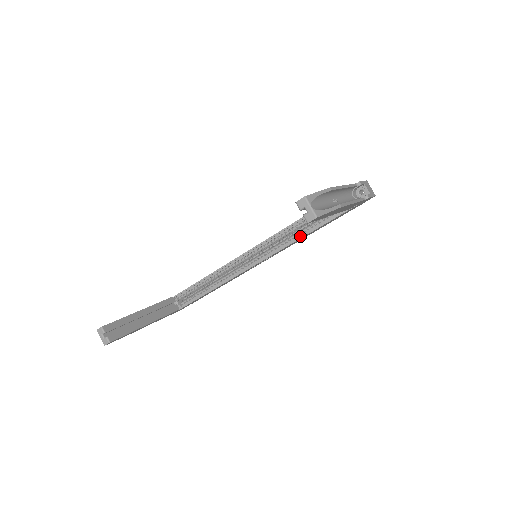
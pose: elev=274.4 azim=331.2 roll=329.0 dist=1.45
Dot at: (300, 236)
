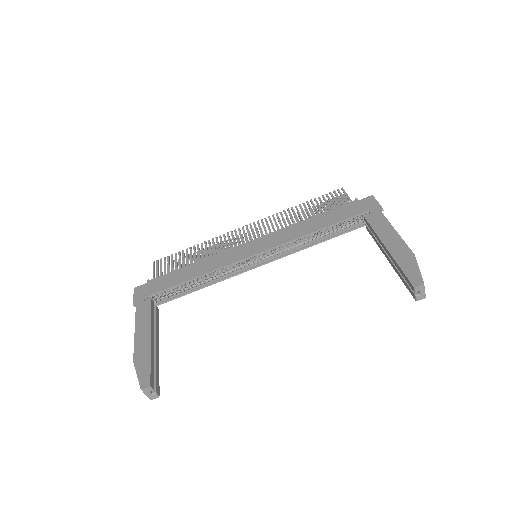
Dot at: (312, 245)
